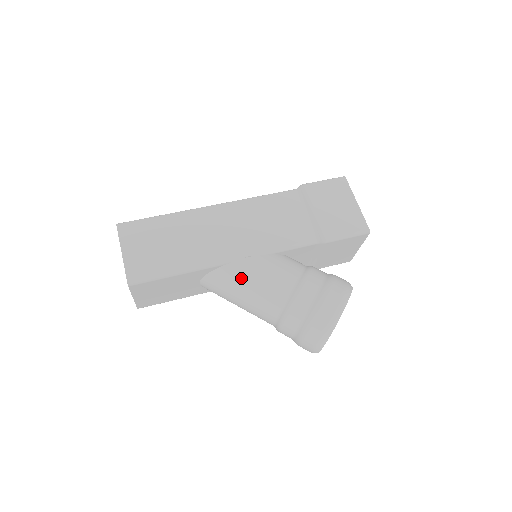
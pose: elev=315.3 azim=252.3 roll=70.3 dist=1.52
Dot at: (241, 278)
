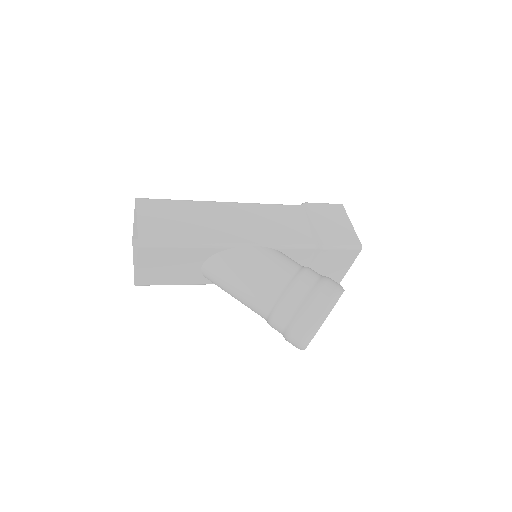
Dot at: (244, 262)
